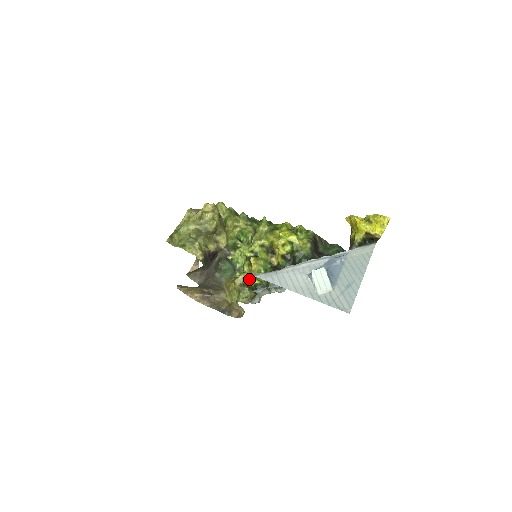
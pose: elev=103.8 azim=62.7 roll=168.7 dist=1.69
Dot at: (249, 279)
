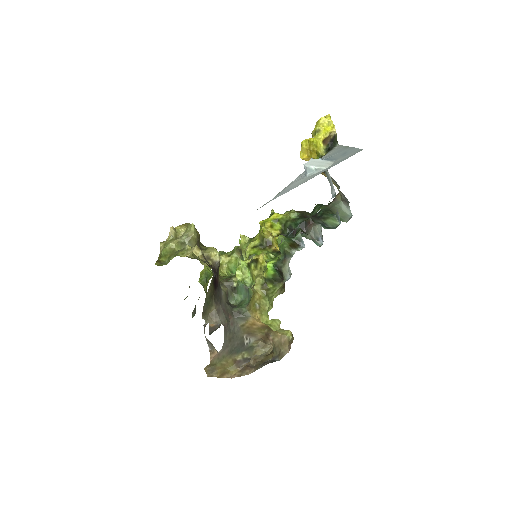
Dot at: (265, 271)
